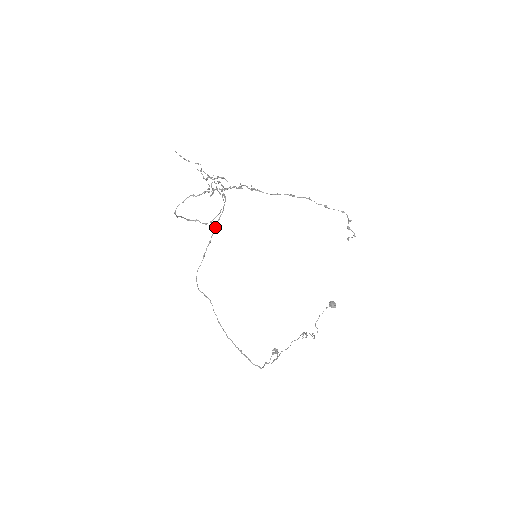
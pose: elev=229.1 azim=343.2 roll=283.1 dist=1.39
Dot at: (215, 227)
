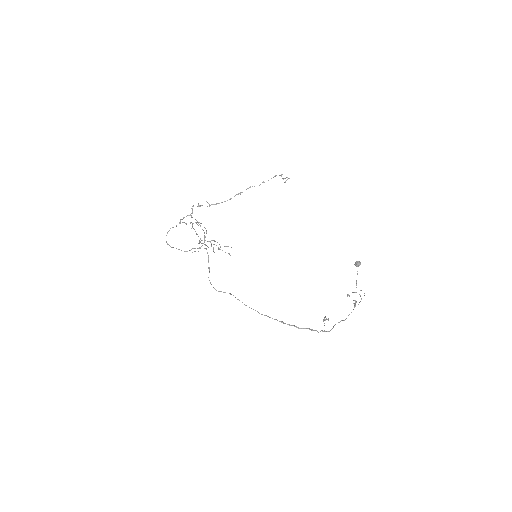
Dot at: (205, 245)
